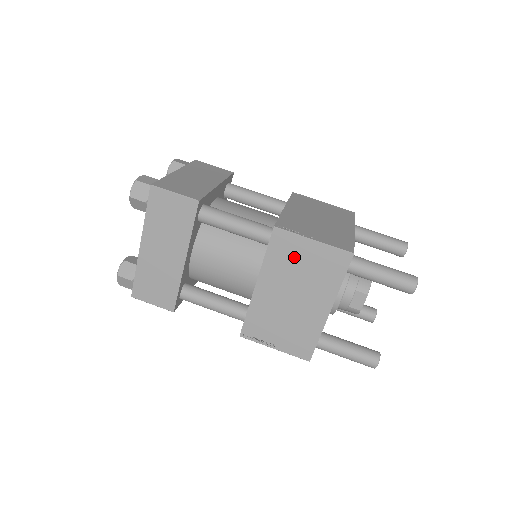
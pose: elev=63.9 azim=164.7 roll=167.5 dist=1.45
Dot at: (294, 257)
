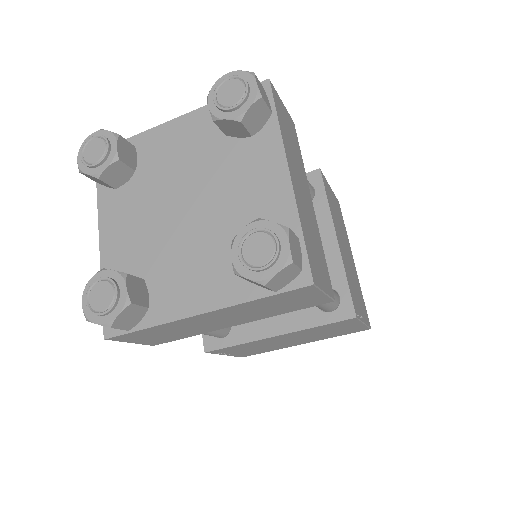
Dot at: (335, 328)
